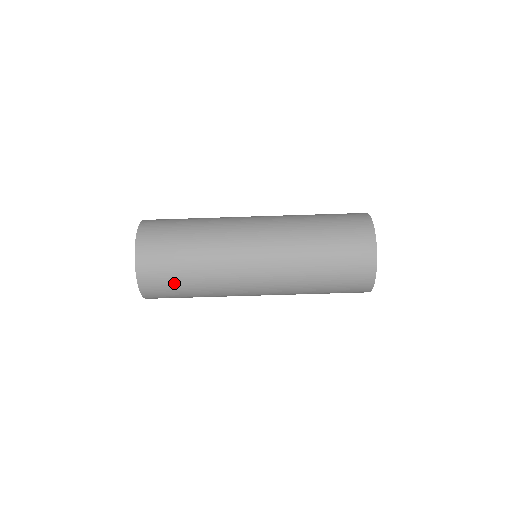
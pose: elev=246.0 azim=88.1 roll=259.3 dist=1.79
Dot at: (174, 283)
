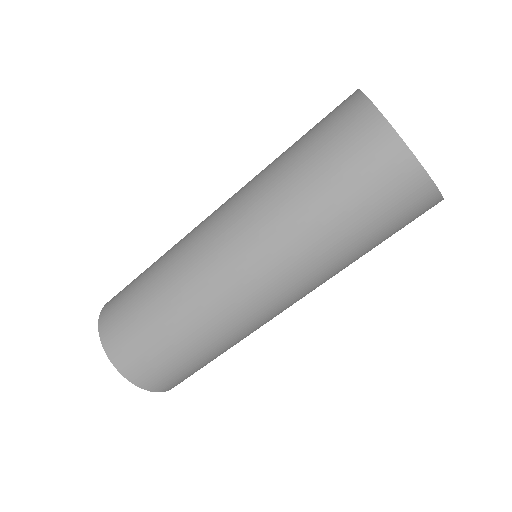
Dot at: occluded
